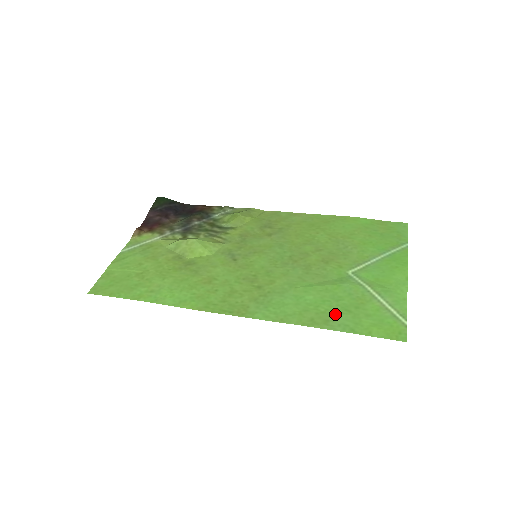
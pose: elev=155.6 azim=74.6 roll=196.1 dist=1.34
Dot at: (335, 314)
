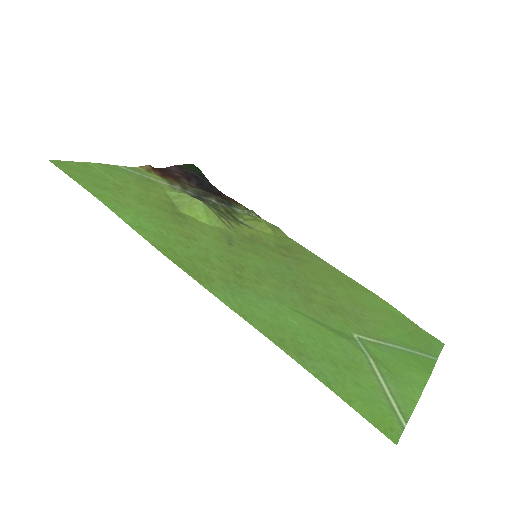
Dot at: (315, 354)
